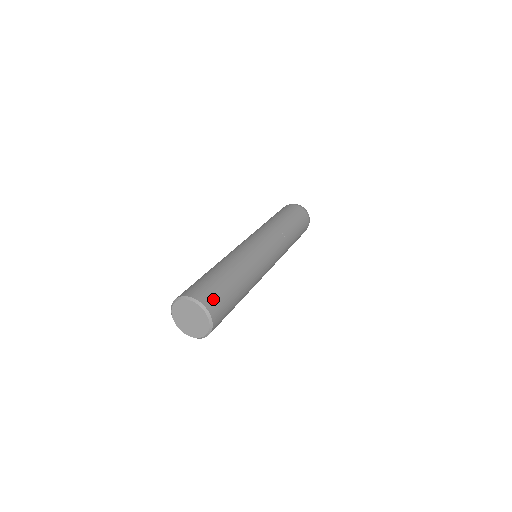
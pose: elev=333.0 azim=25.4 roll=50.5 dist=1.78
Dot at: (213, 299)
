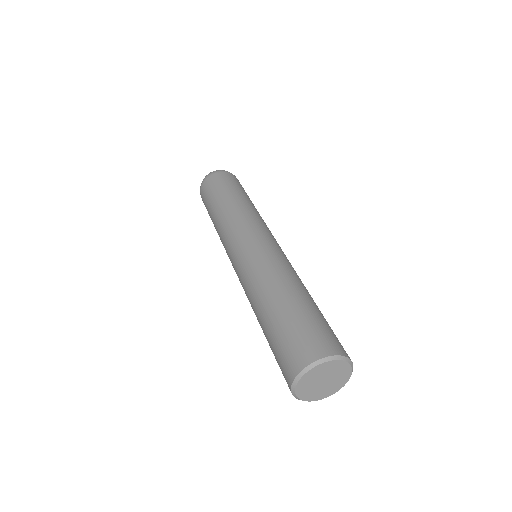
Dot at: (310, 343)
